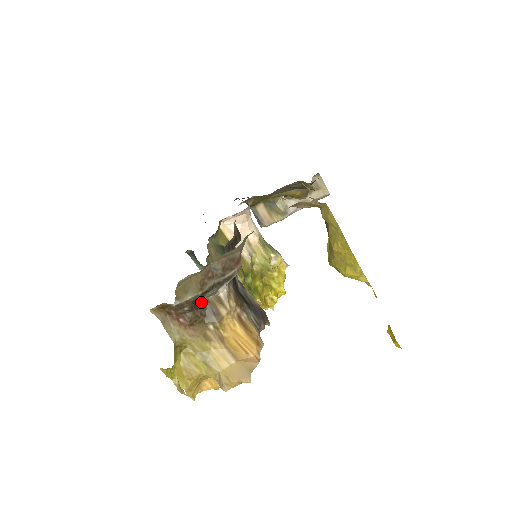
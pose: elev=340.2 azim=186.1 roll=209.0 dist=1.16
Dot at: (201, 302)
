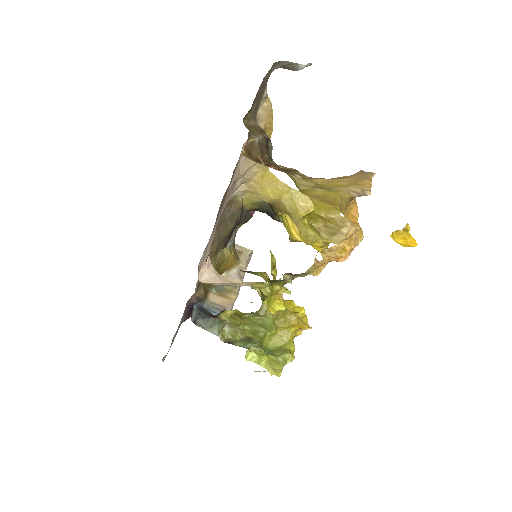
Dot at: occluded
